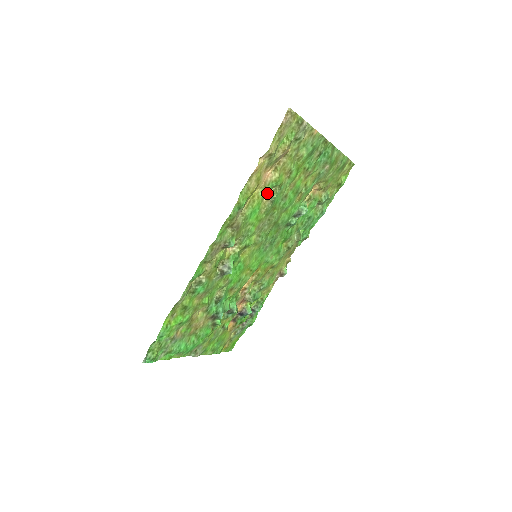
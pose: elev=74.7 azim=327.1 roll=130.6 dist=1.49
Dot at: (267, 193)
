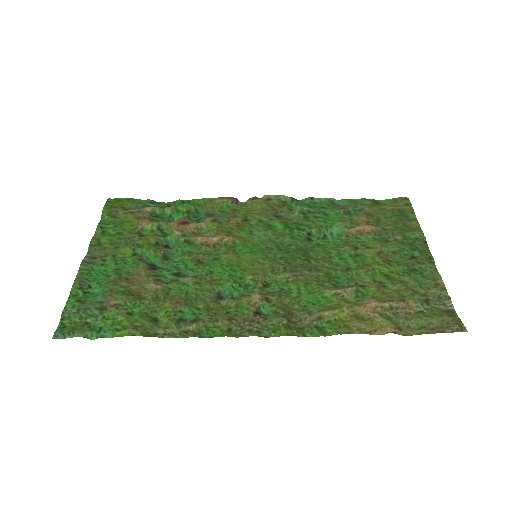
Dot at: (346, 294)
